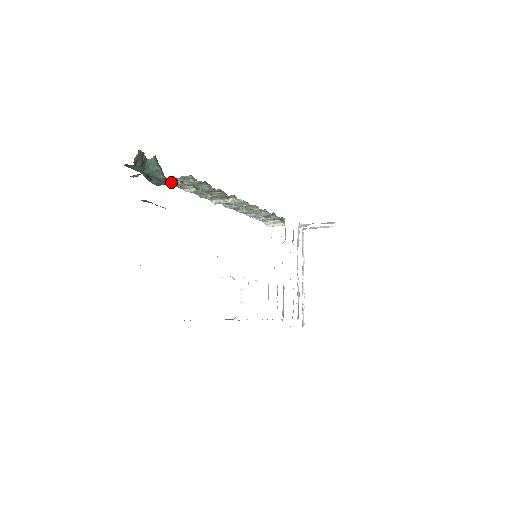
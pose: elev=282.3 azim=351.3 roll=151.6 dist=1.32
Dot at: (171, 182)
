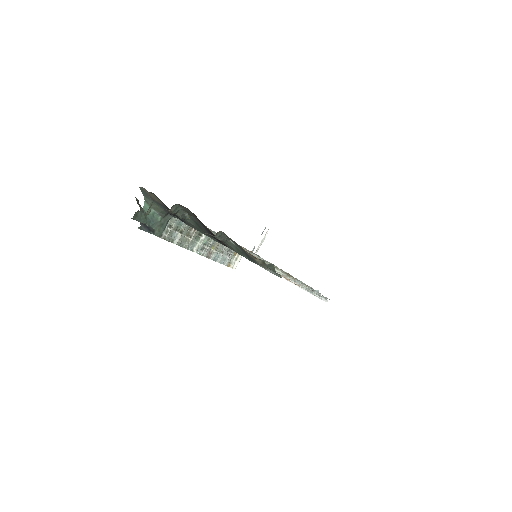
Dot at: (167, 220)
